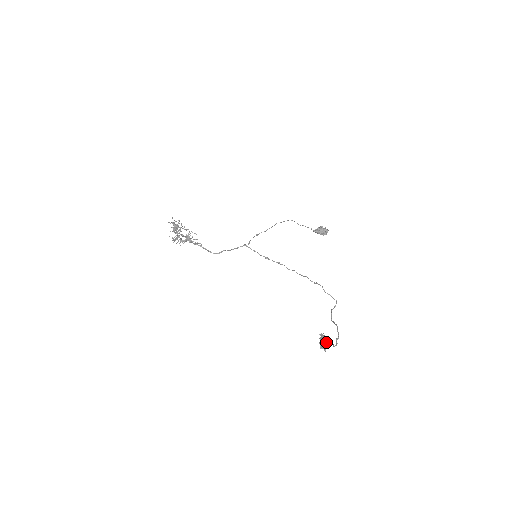
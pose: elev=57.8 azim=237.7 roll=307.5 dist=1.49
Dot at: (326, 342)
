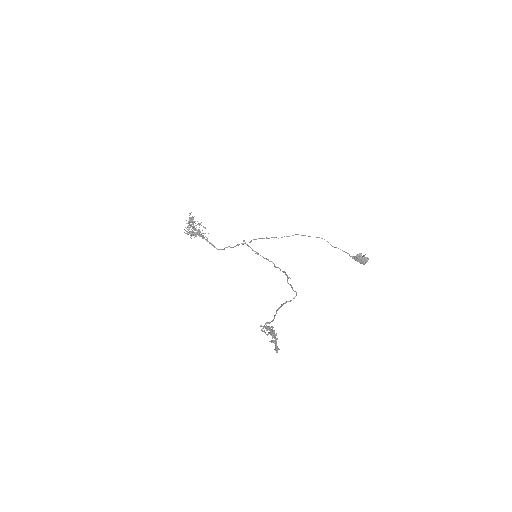
Dot at: (273, 337)
